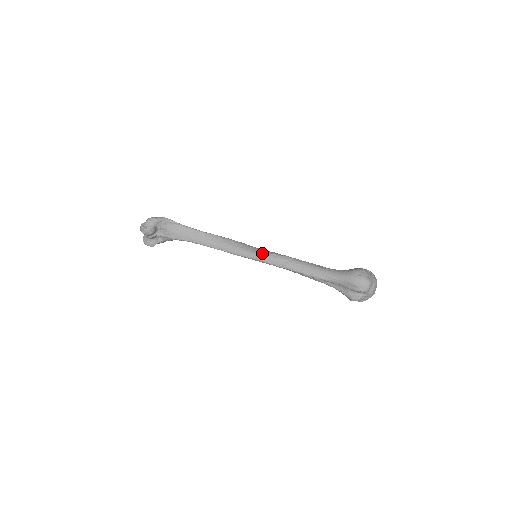
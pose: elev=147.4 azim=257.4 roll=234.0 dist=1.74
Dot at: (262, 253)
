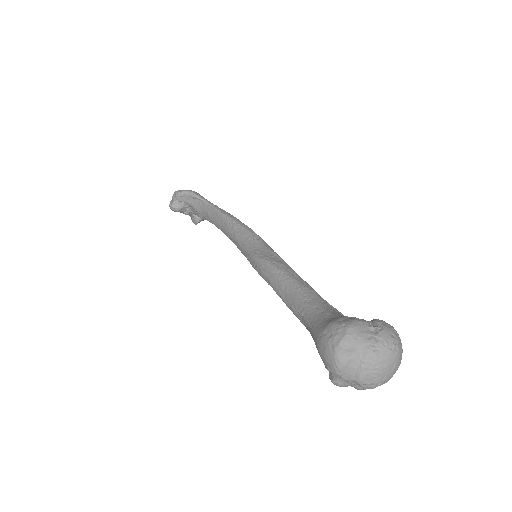
Dot at: (253, 254)
